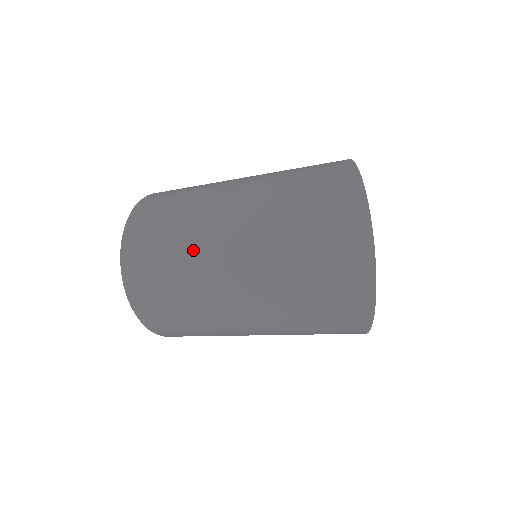
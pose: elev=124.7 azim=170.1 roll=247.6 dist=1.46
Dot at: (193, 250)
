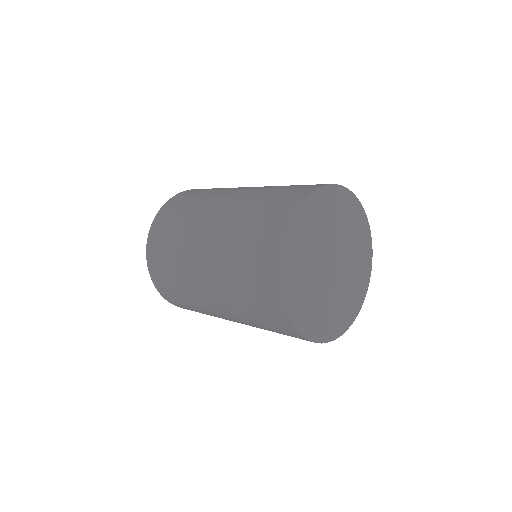
Dot at: (207, 204)
